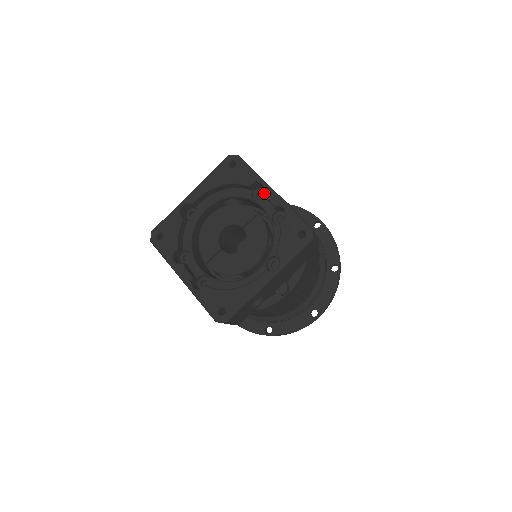
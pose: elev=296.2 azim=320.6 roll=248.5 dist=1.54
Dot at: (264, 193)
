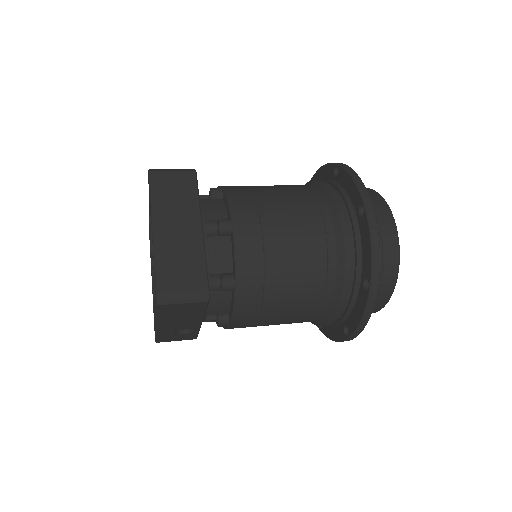
Dot at: occluded
